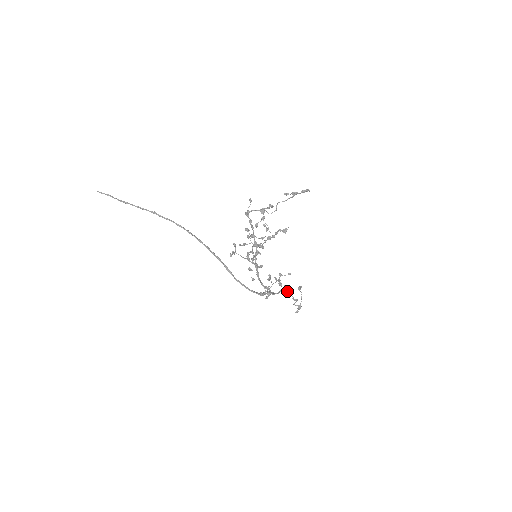
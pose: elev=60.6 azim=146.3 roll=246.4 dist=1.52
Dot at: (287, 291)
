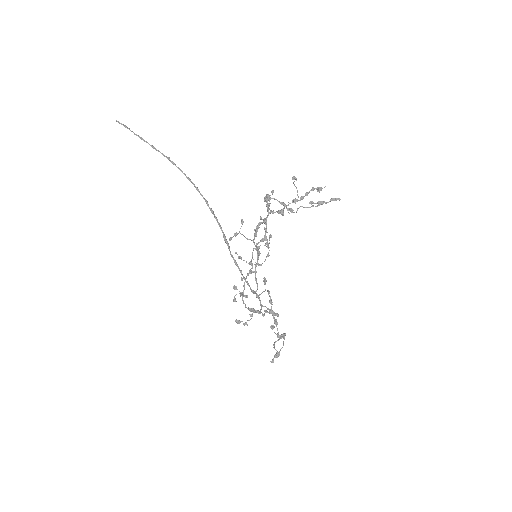
Dot at: (271, 325)
